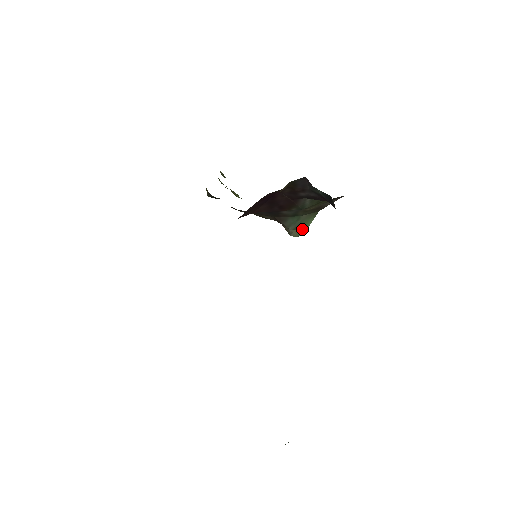
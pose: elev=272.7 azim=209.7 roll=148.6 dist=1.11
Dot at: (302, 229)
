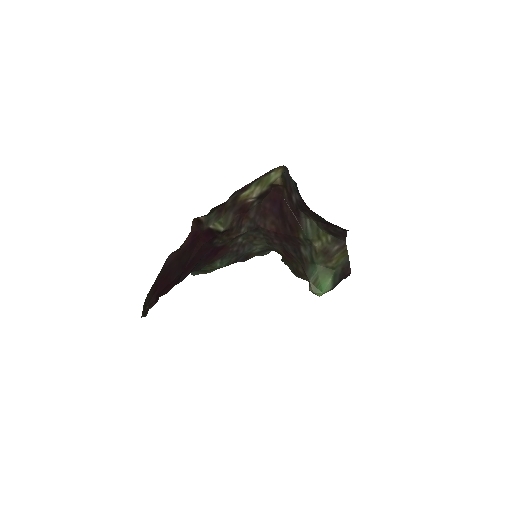
Dot at: (320, 287)
